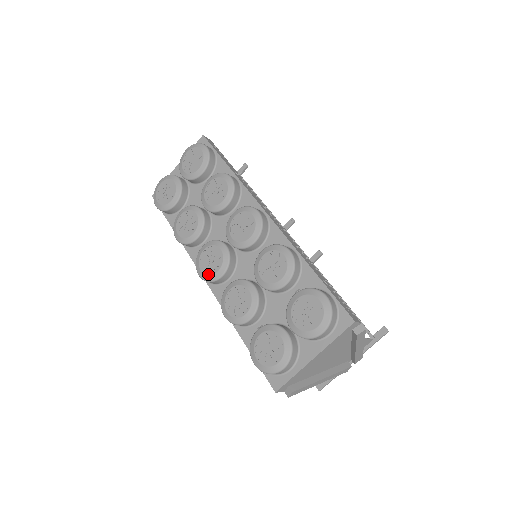
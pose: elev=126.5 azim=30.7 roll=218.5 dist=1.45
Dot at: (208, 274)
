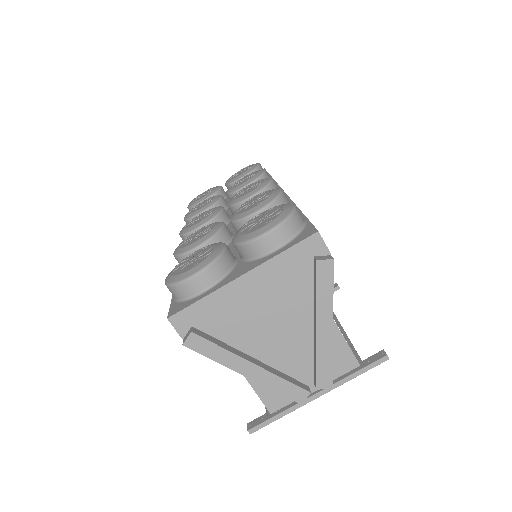
Dot at: (188, 227)
